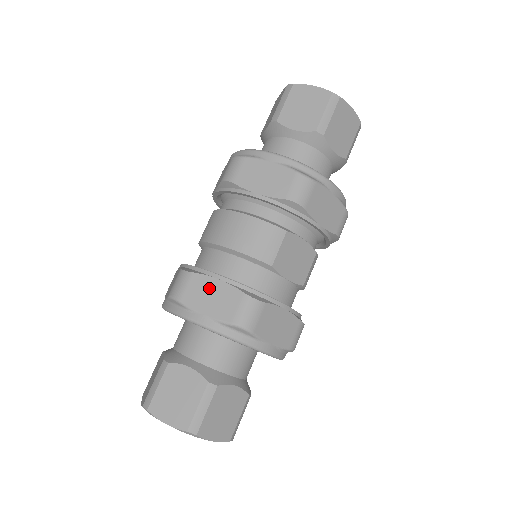
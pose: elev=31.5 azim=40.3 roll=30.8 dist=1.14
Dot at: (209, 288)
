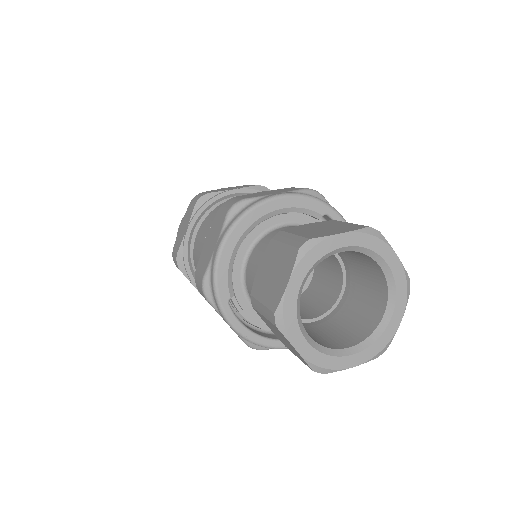
Dot at: (260, 193)
